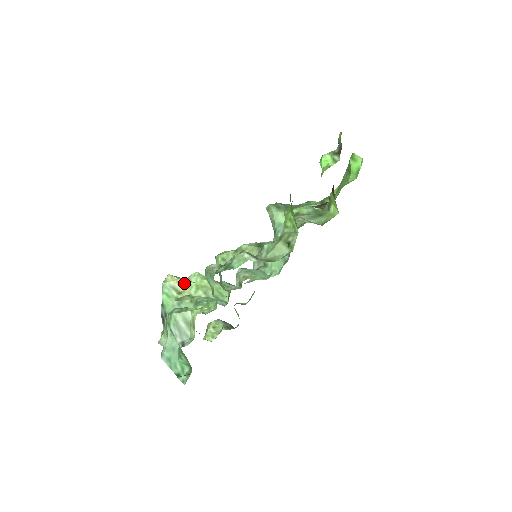
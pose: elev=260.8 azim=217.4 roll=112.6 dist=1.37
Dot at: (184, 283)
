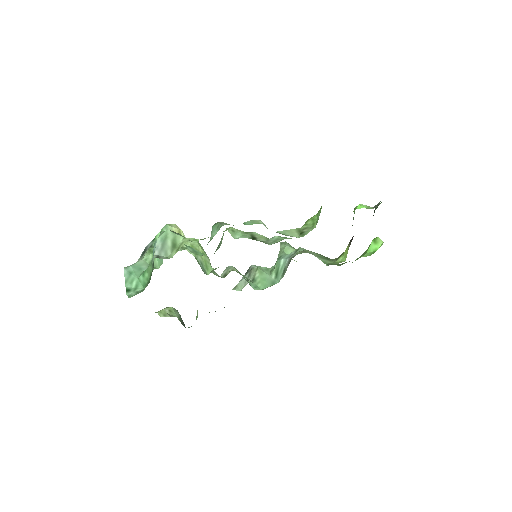
Dot at: (184, 236)
